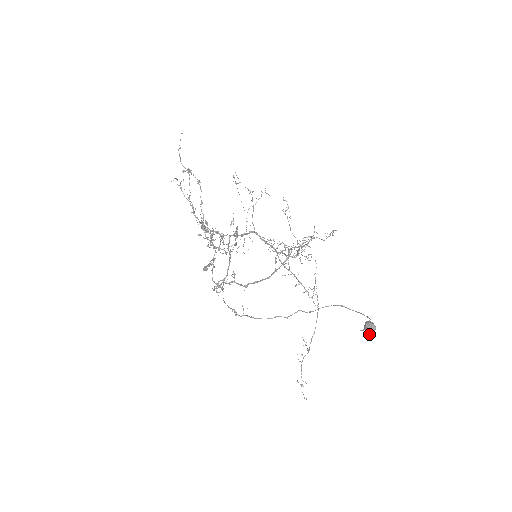
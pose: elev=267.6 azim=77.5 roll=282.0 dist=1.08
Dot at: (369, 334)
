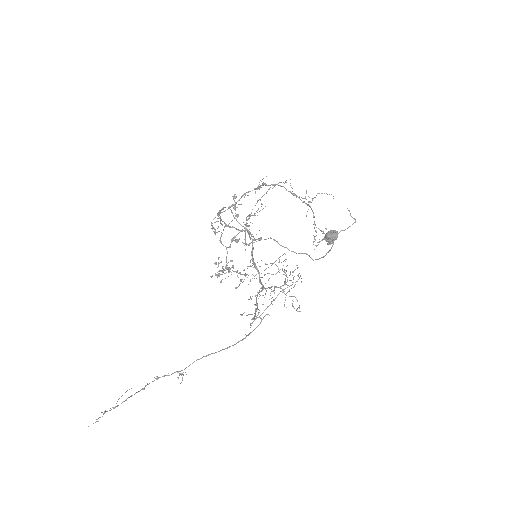
Dot at: (327, 235)
